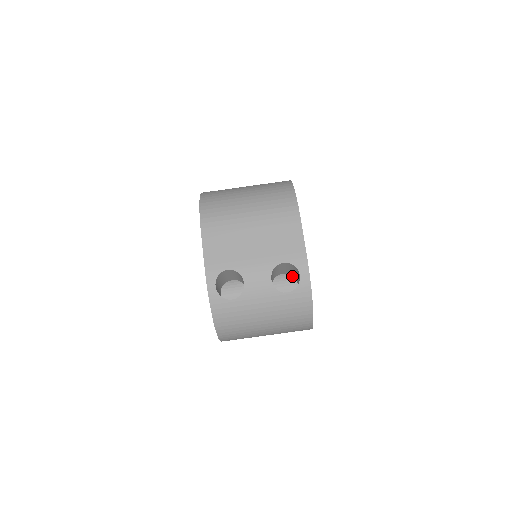
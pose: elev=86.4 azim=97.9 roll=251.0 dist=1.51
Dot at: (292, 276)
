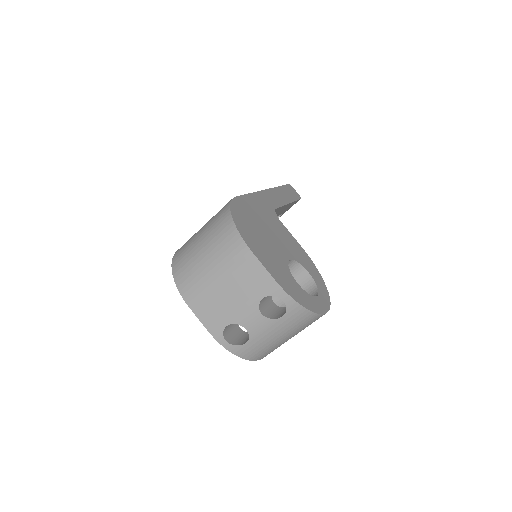
Dot at: (290, 267)
